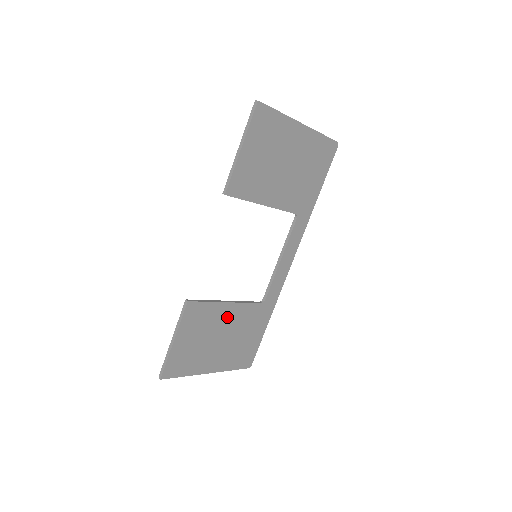
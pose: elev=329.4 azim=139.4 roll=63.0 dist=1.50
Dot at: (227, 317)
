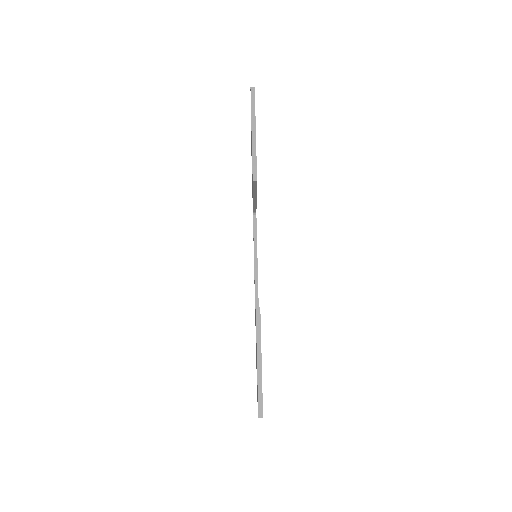
Dot at: occluded
